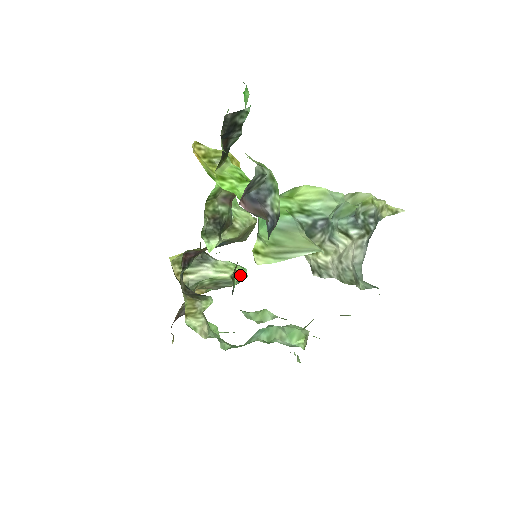
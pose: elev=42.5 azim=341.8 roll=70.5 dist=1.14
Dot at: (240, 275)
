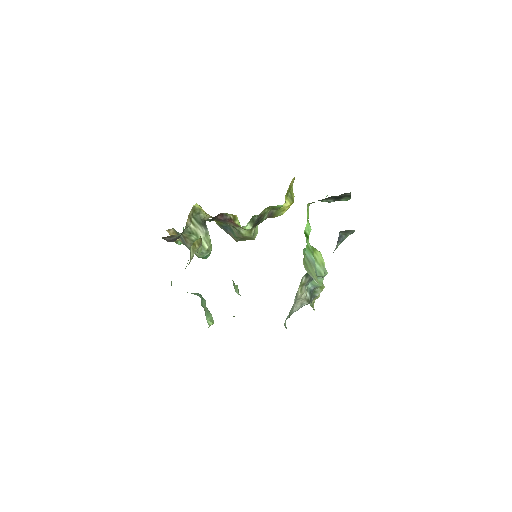
Dot at: (208, 254)
